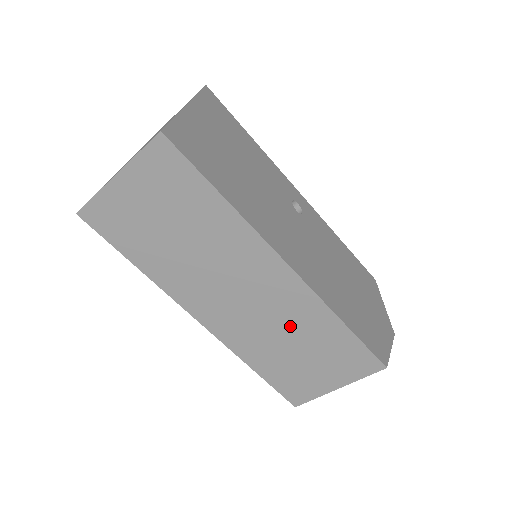
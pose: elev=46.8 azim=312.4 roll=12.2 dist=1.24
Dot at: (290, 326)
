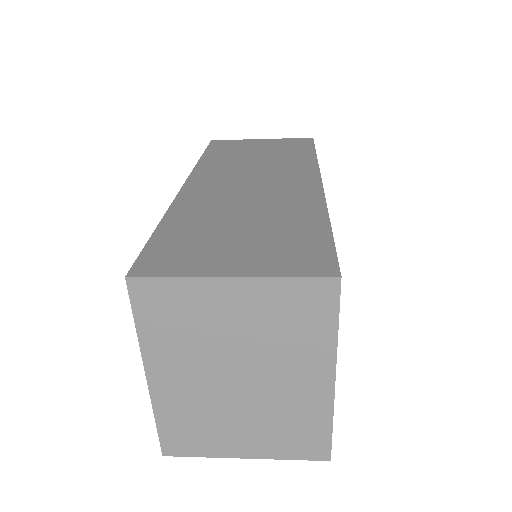
Dot at: occluded
